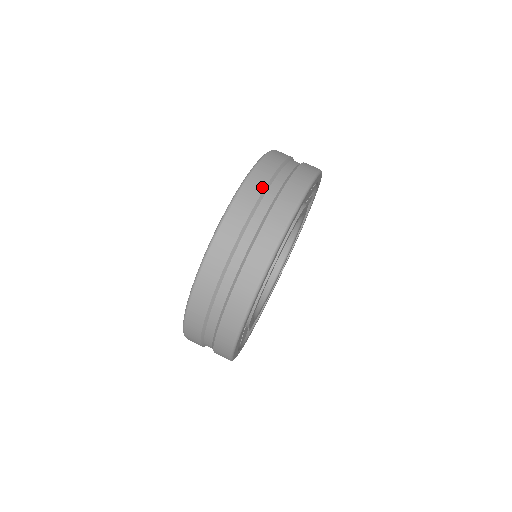
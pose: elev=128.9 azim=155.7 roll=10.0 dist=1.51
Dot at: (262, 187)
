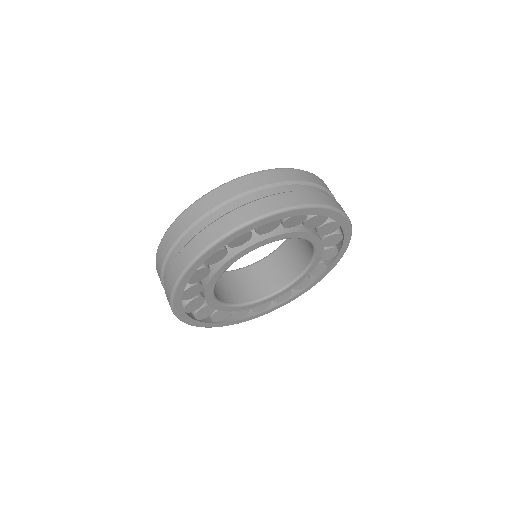
Dot at: (312, 181)
